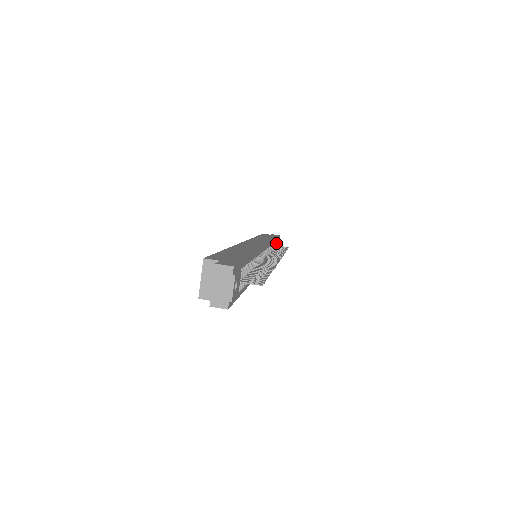
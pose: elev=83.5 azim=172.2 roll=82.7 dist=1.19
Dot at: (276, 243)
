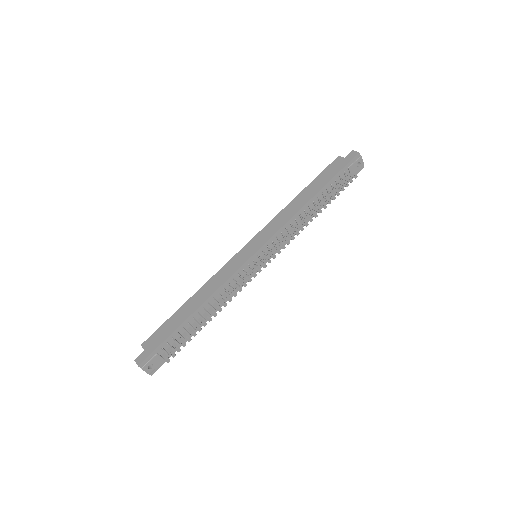
Dot at: (327, 190)
